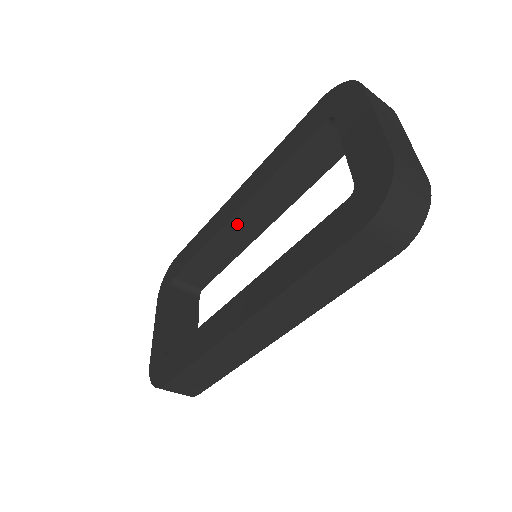
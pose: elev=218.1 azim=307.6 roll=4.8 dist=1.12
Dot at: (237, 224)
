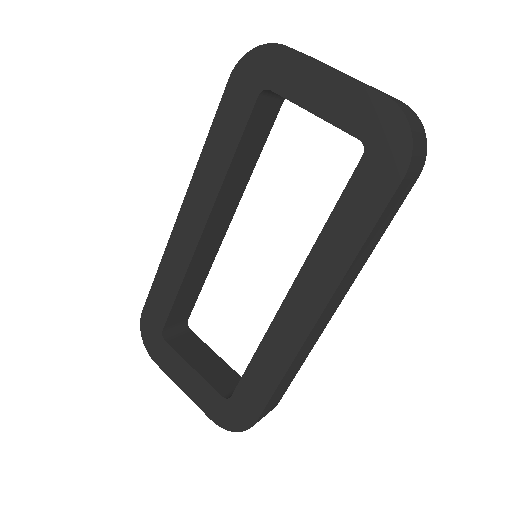
Dot at: (205, 241)
